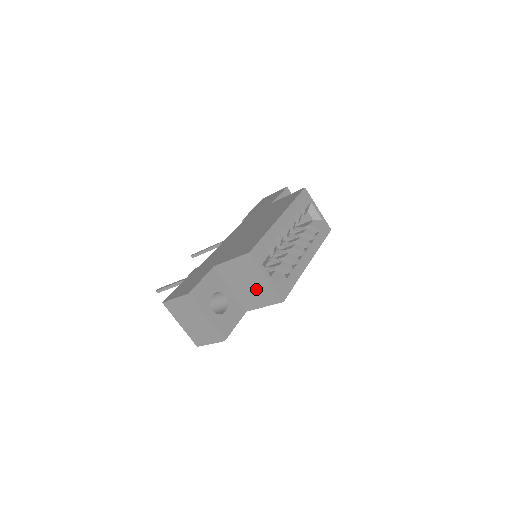
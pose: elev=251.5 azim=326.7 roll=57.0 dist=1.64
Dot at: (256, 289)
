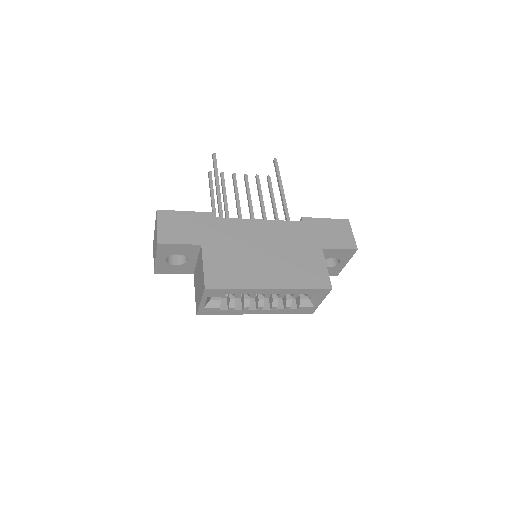
Dot at: (198, 289)
